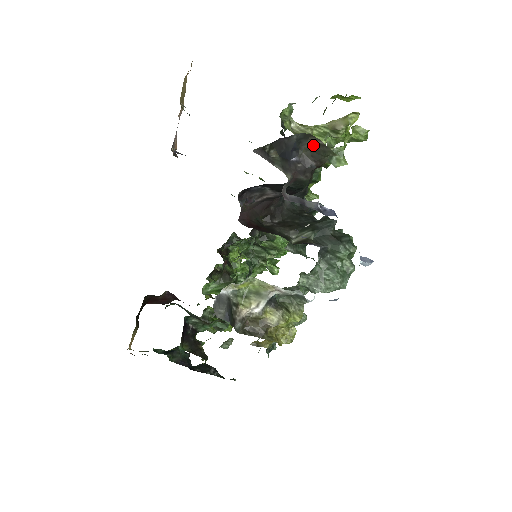
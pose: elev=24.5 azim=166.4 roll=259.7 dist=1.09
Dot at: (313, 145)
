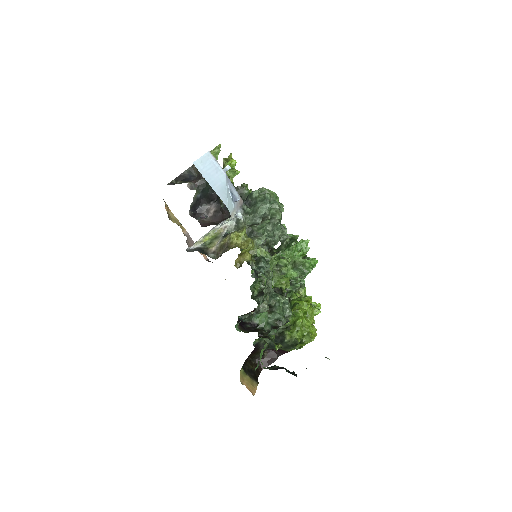
Dot at: (196, 168)
